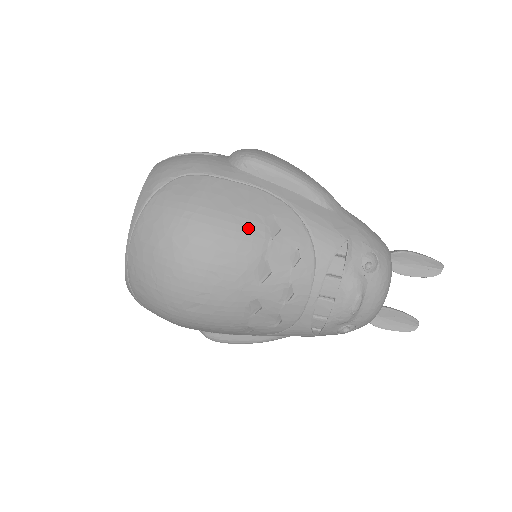
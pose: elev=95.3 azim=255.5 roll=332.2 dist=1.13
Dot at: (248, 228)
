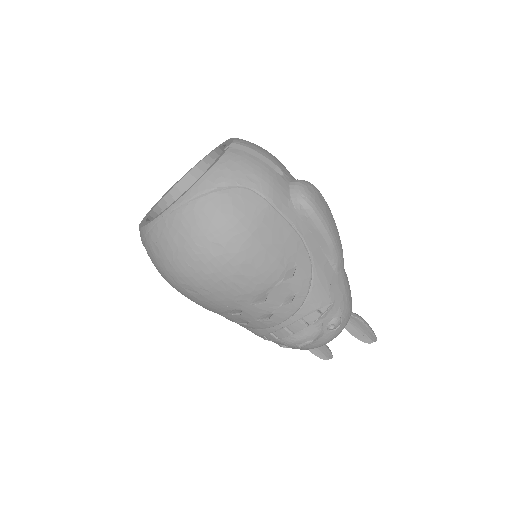
Dot at: (272, 266)
